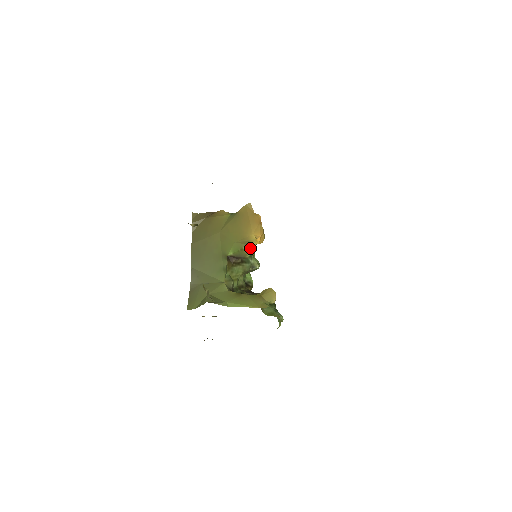
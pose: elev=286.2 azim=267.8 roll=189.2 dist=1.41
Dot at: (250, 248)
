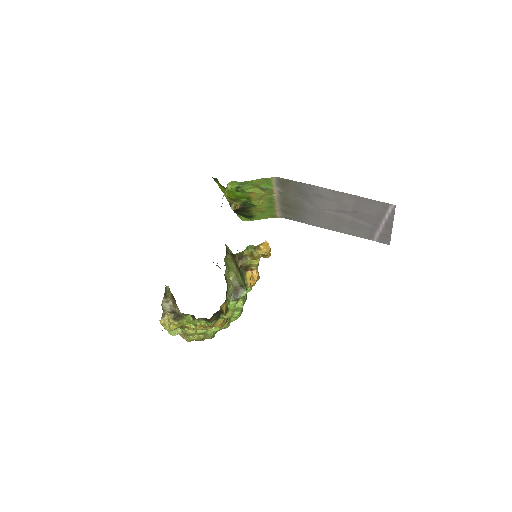
Dot at: occluded
